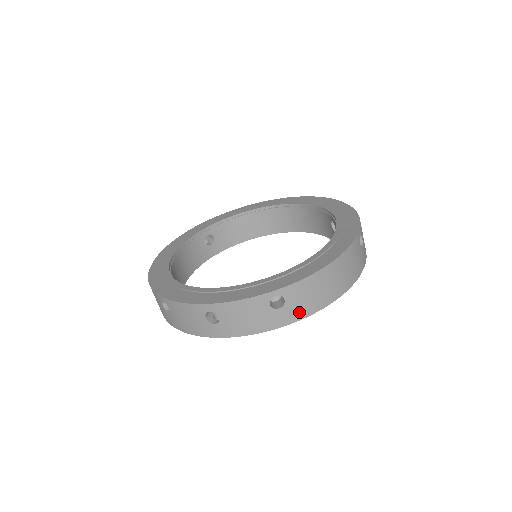
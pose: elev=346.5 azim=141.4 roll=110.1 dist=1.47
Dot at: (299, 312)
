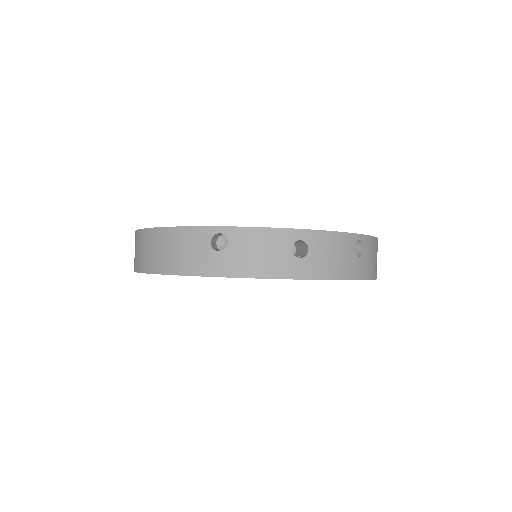
Dot at: (368, 270)
